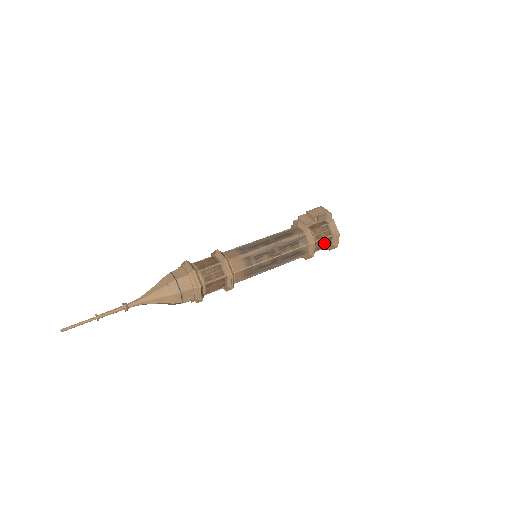
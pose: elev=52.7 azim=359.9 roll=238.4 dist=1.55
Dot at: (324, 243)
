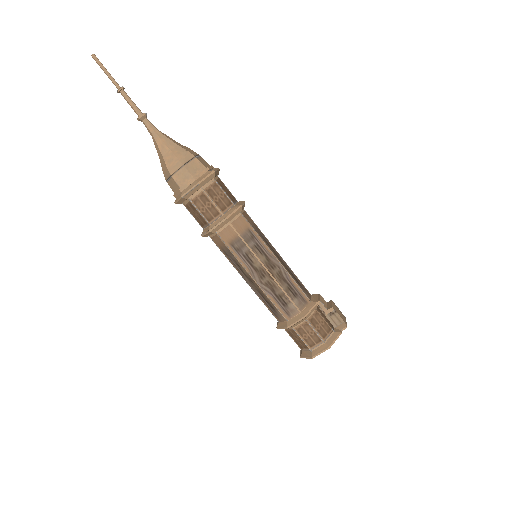
Dot at: (309, 335)
